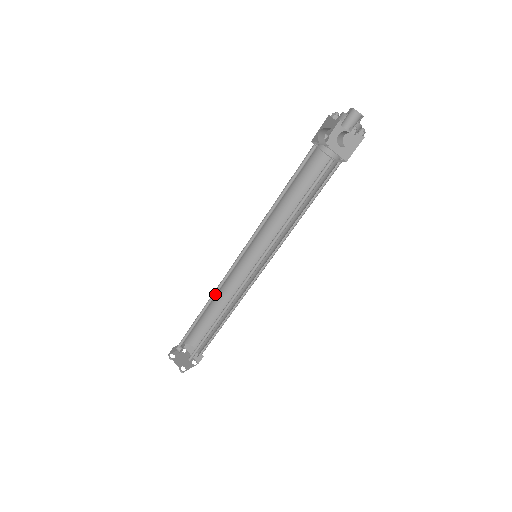
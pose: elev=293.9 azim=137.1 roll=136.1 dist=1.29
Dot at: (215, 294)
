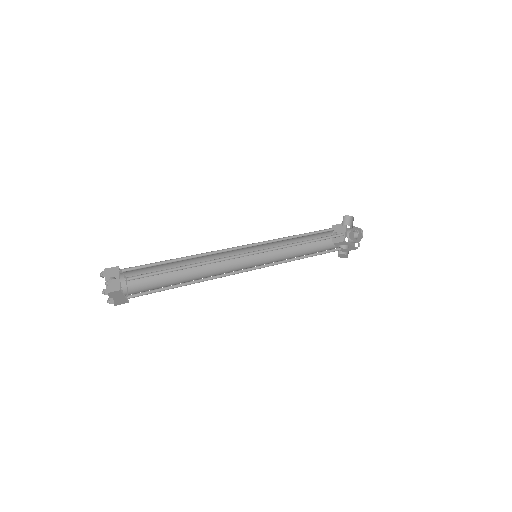
Dot at: (203, 256)
